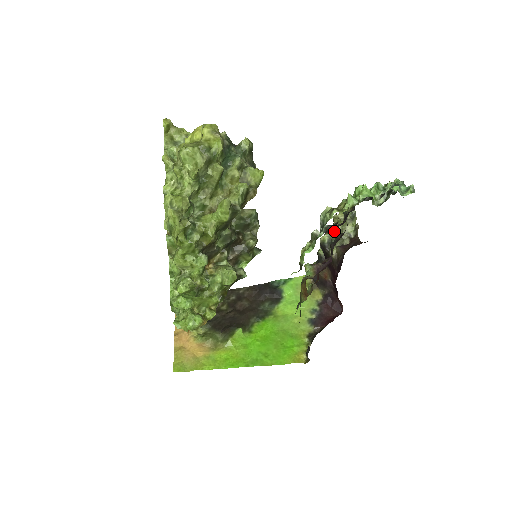
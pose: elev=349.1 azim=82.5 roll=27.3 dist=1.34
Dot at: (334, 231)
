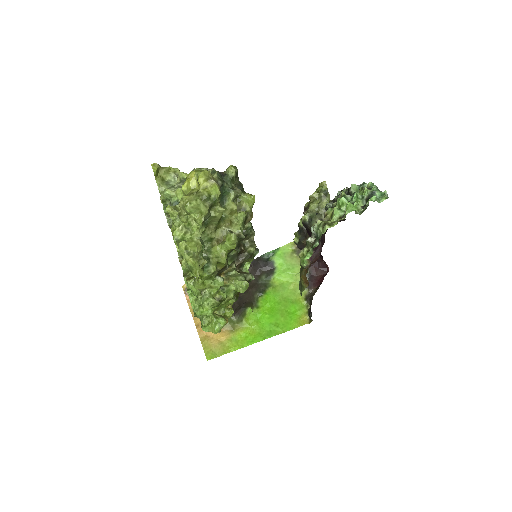
Dot at: (312, 209)
